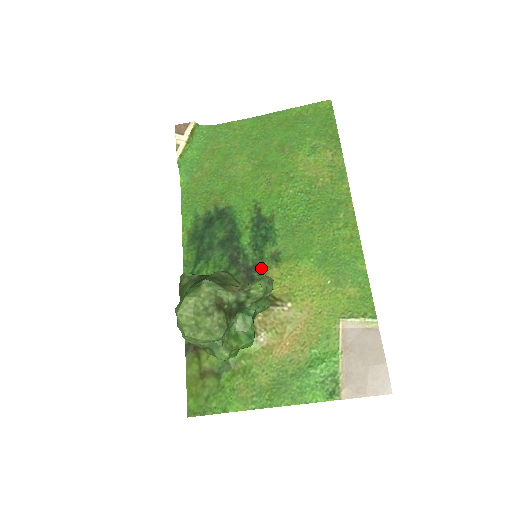
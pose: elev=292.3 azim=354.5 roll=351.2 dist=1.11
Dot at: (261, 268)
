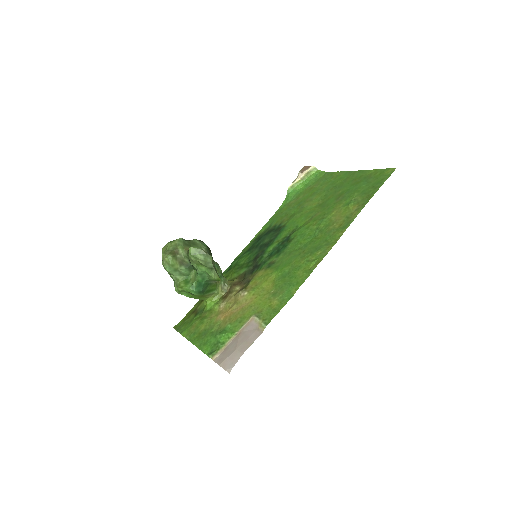
Dot at: (260, 268)
